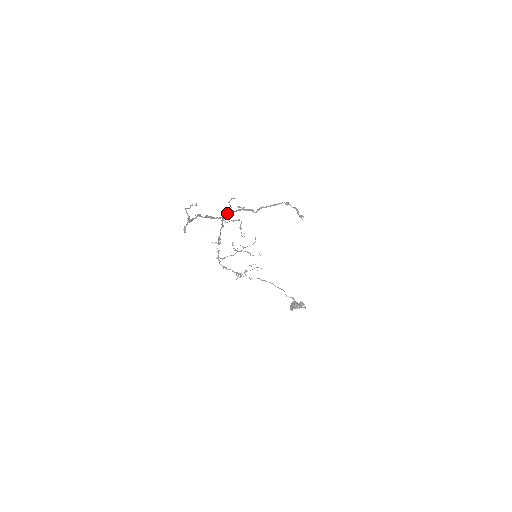
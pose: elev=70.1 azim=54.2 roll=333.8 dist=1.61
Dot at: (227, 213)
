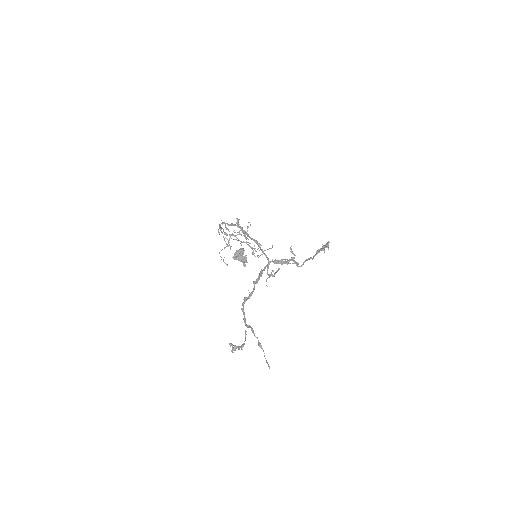
Dot at: (277, 261)
